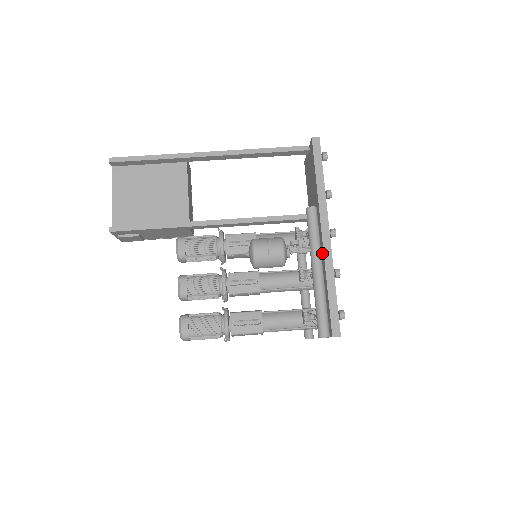
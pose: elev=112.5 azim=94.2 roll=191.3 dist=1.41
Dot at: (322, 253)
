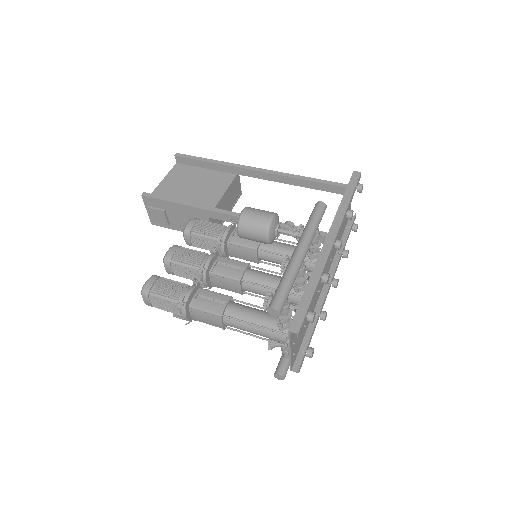
Dot at: occluded
